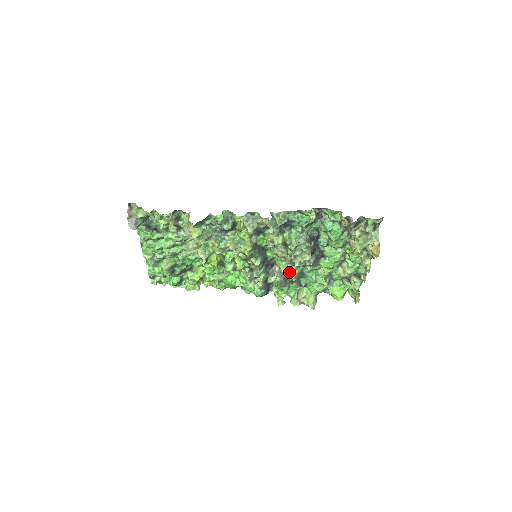
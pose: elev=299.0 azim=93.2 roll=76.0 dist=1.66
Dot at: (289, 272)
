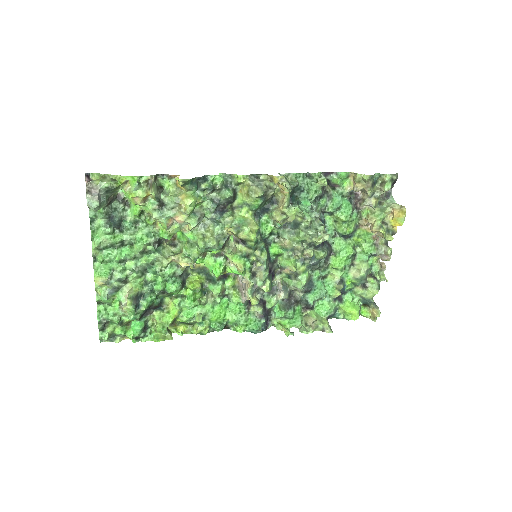
Dot at: (298, 277)
